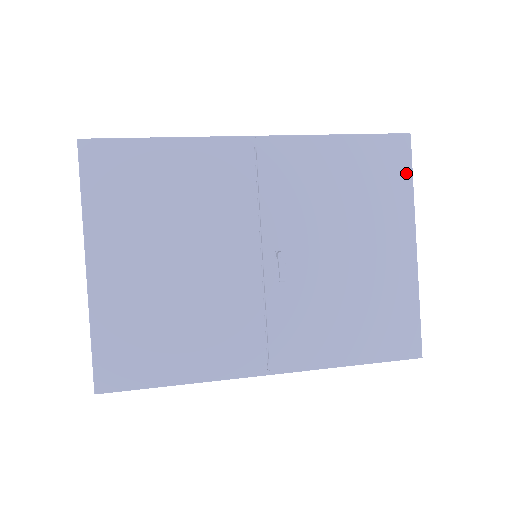
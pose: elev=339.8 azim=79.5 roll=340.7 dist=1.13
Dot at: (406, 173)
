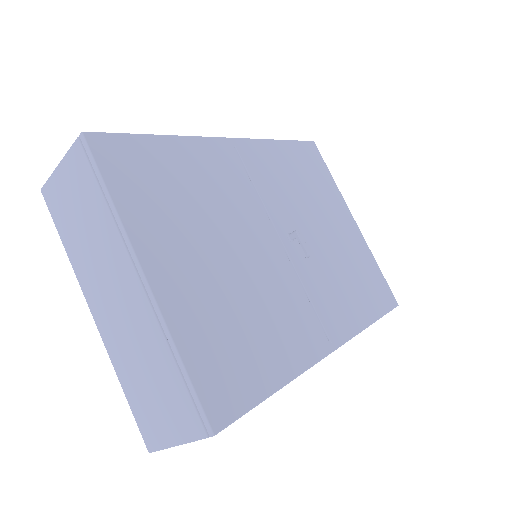
Dot at: (325, 169)
